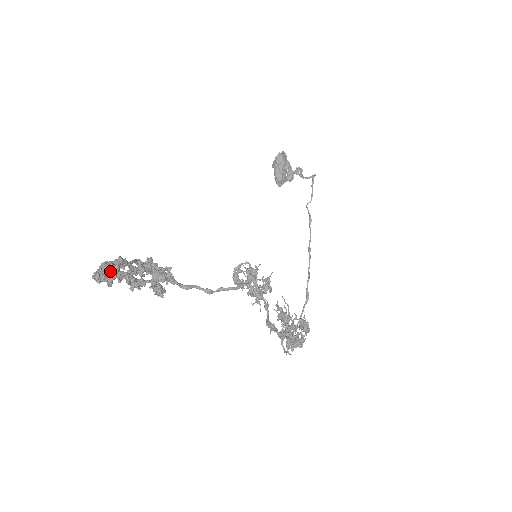
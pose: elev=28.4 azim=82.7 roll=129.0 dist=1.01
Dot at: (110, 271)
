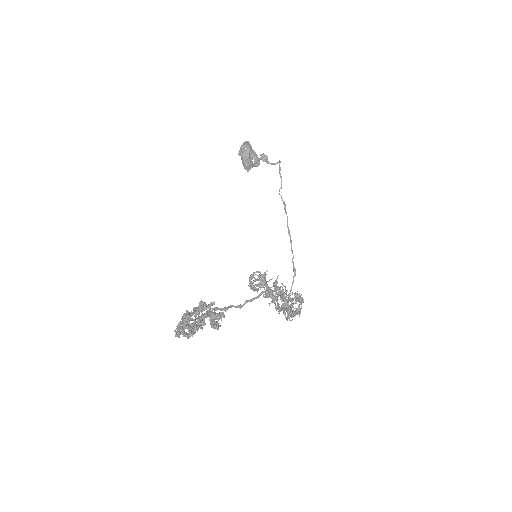
Dot at: (189, 330)
